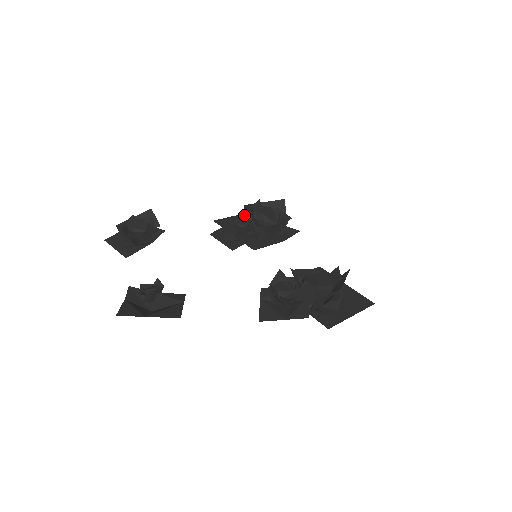
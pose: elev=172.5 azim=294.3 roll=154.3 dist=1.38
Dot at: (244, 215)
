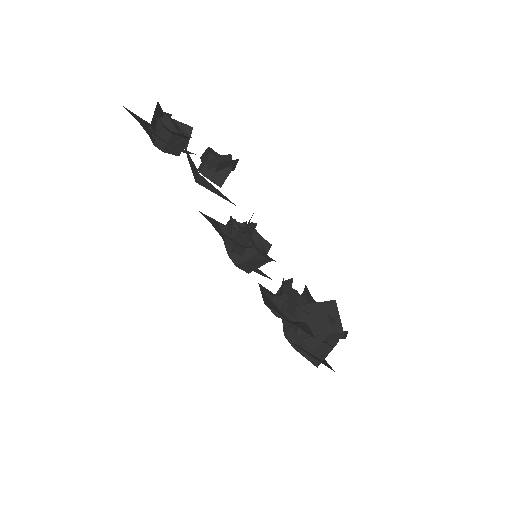
Dot at: occluded
